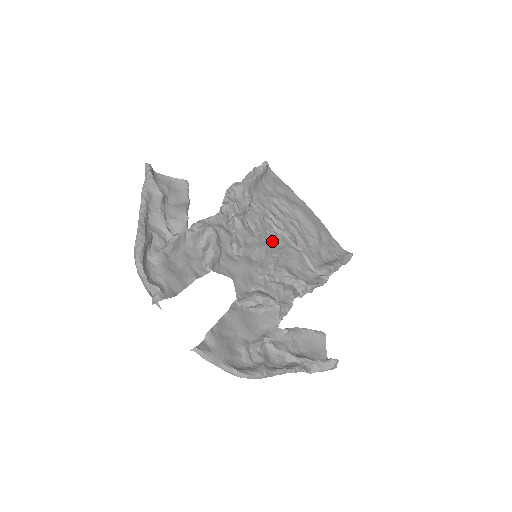
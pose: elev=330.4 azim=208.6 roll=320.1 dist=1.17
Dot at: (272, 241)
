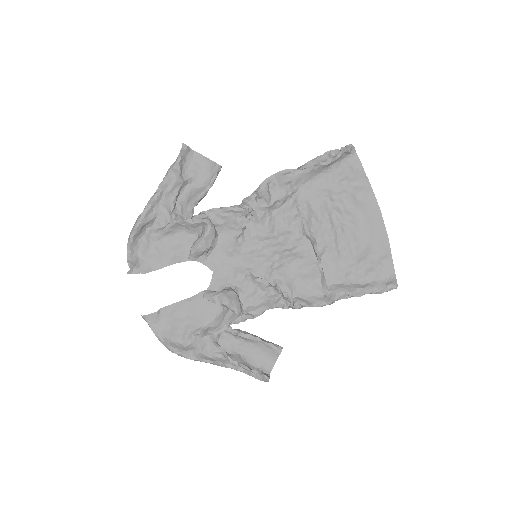
Dot at: (287, 245)
